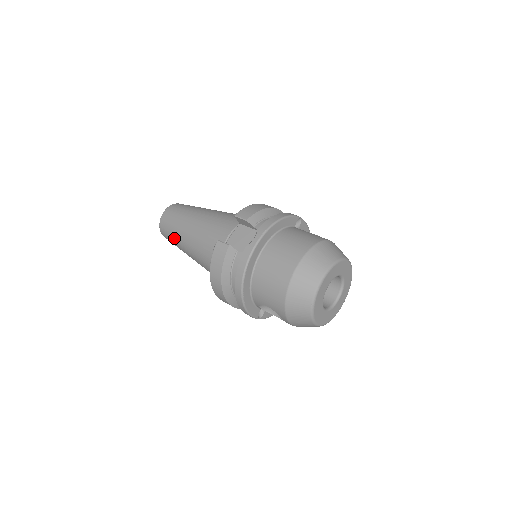
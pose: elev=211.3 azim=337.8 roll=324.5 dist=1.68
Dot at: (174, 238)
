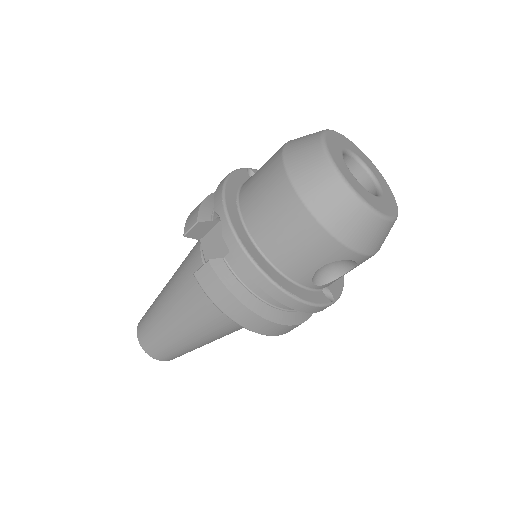
Dot at: (170, 345)
